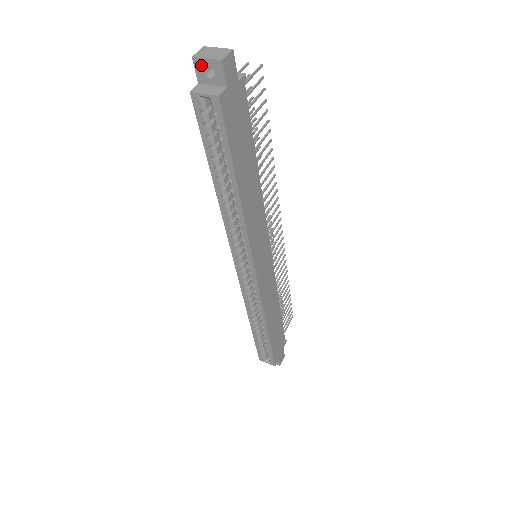
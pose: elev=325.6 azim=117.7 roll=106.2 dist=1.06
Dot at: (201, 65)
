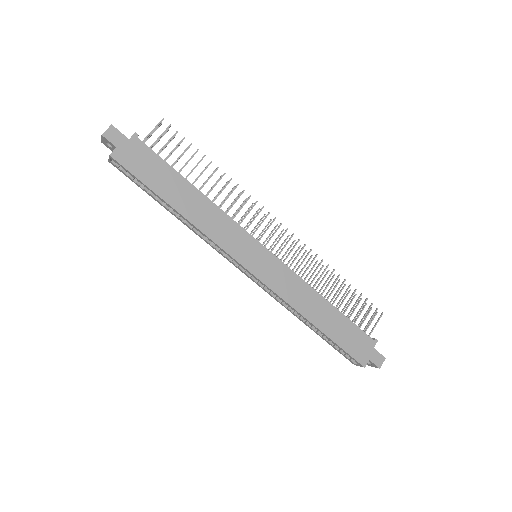
Dot at: (105, 143)
